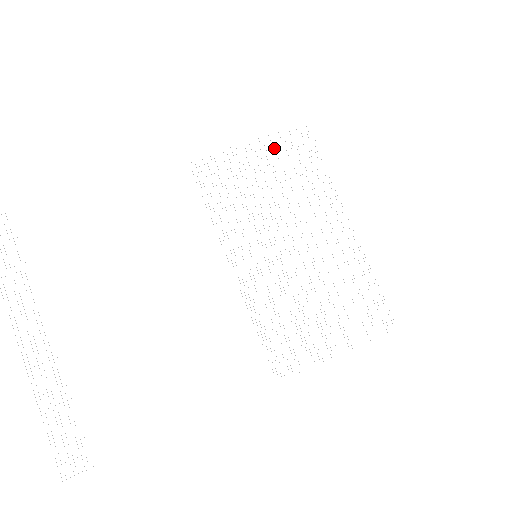
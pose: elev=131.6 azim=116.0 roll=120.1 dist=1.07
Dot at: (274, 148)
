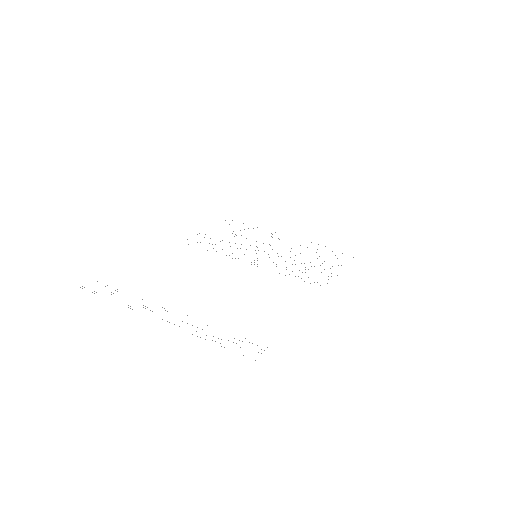
Dot at: occluded
